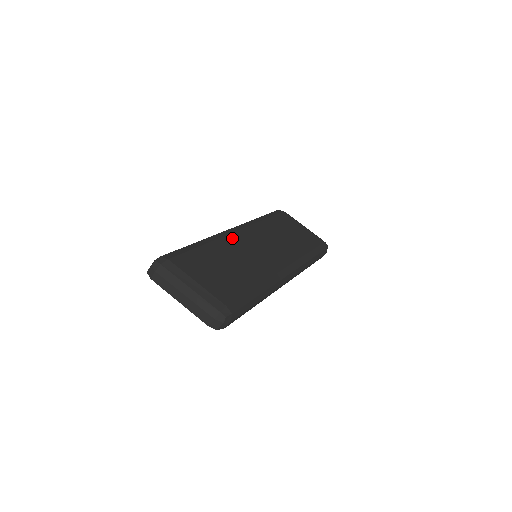
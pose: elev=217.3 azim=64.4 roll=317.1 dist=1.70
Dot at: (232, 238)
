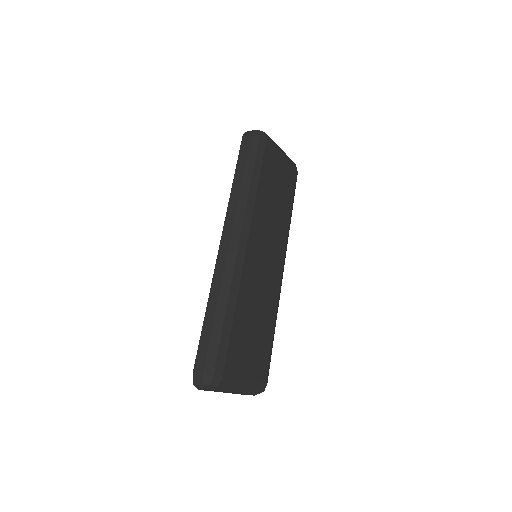
Dot at: (247, 266)
